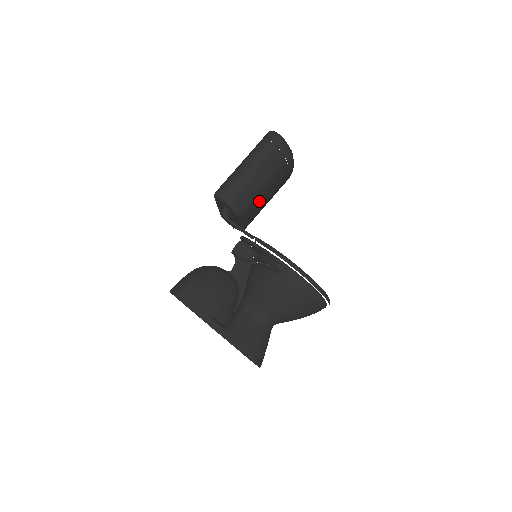
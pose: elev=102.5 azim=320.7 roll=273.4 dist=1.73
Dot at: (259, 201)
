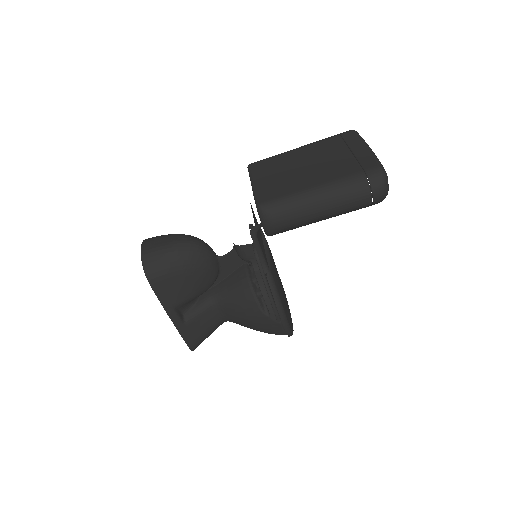
Dot at: occluded
